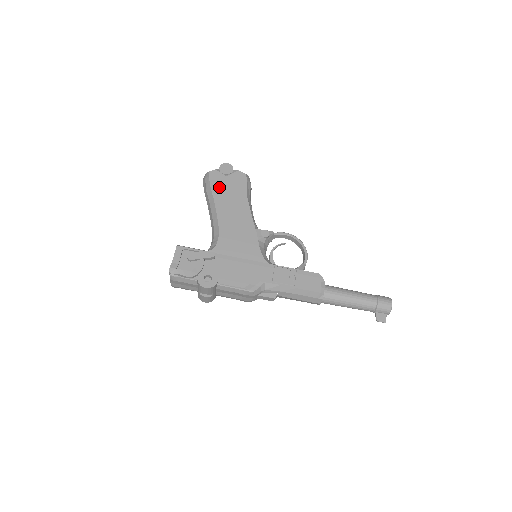
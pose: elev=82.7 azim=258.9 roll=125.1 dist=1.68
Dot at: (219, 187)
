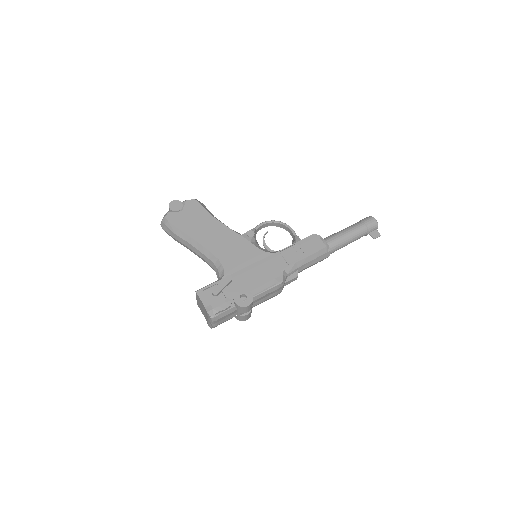
Dot at: (184, 224)
